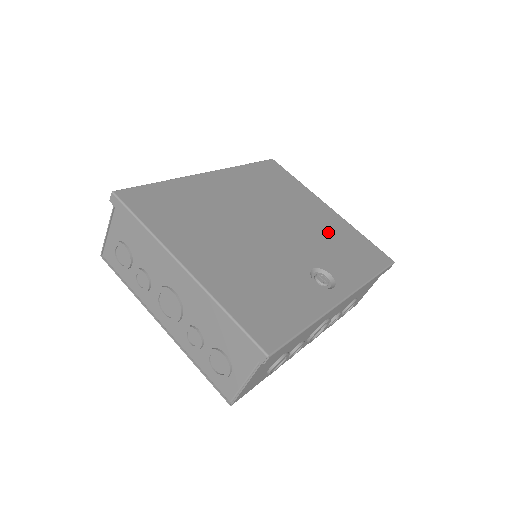
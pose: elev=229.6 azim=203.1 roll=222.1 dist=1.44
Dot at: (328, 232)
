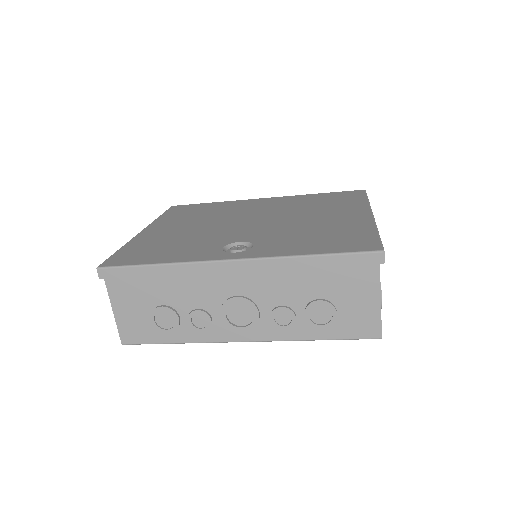
Dot at: (322, 226)
